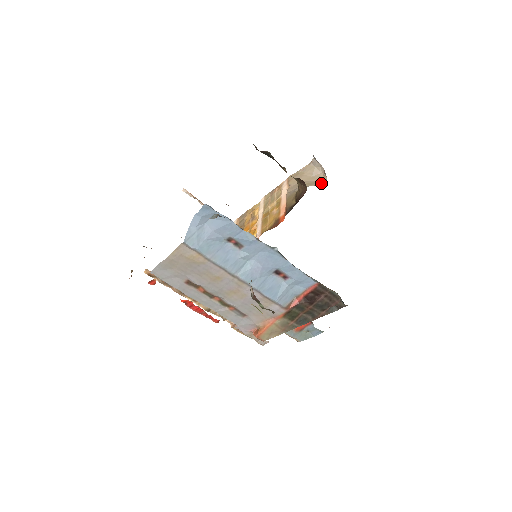
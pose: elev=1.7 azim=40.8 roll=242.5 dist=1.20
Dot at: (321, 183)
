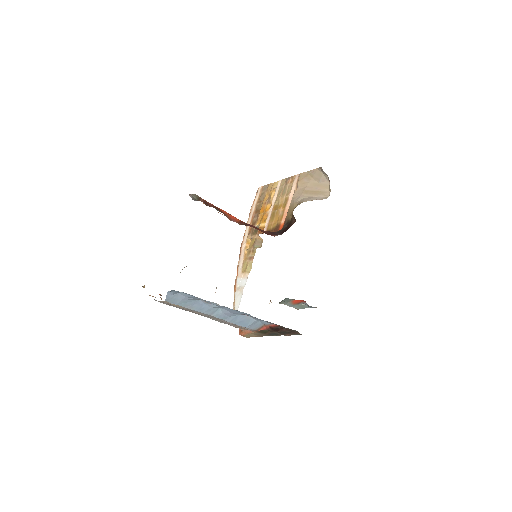
Dot at: (324, 195)
